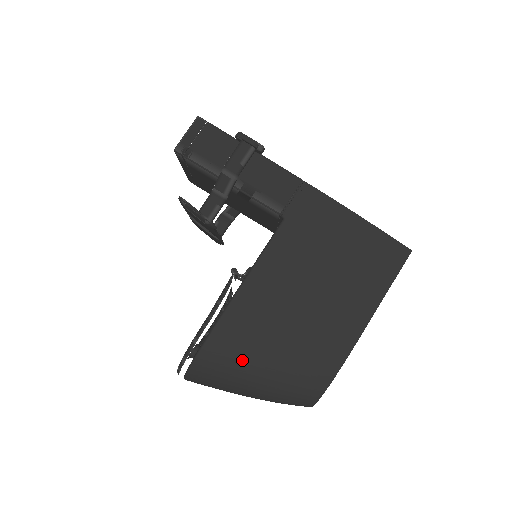
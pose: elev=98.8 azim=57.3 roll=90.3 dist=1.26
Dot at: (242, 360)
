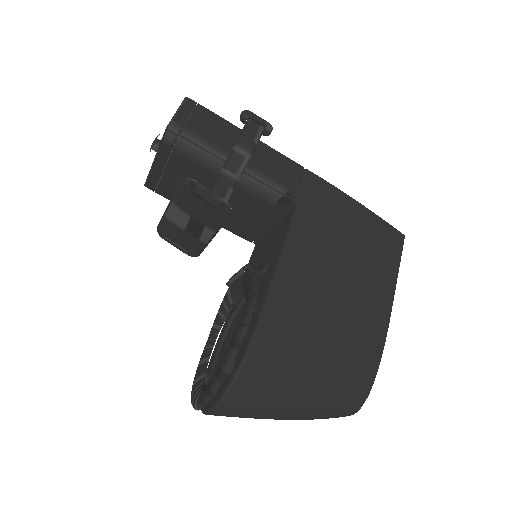
Dot at: (293, 362)
